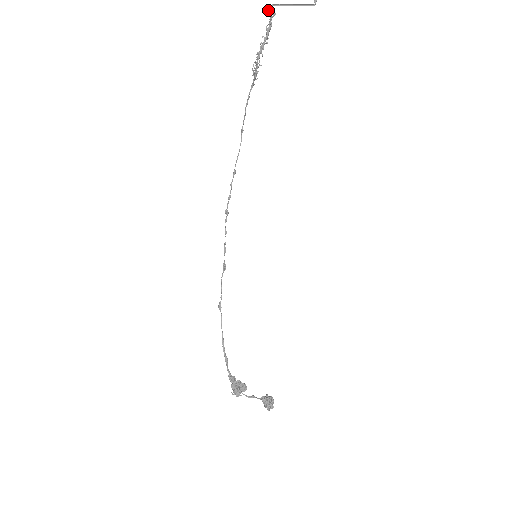
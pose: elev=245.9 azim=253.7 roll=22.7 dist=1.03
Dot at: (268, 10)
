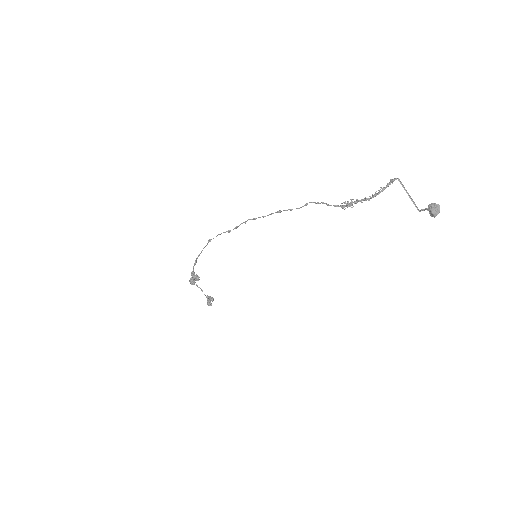
Dot at: (392, 182)
